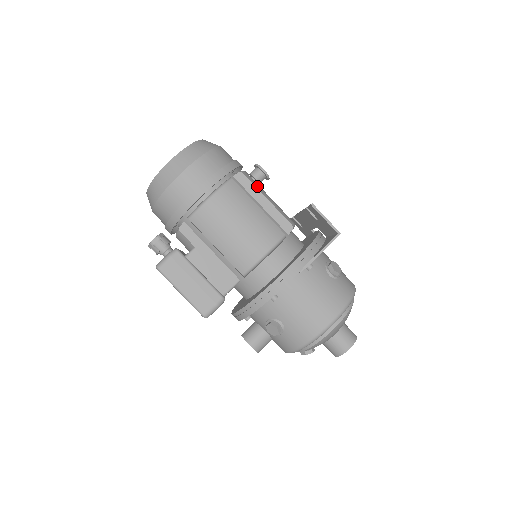
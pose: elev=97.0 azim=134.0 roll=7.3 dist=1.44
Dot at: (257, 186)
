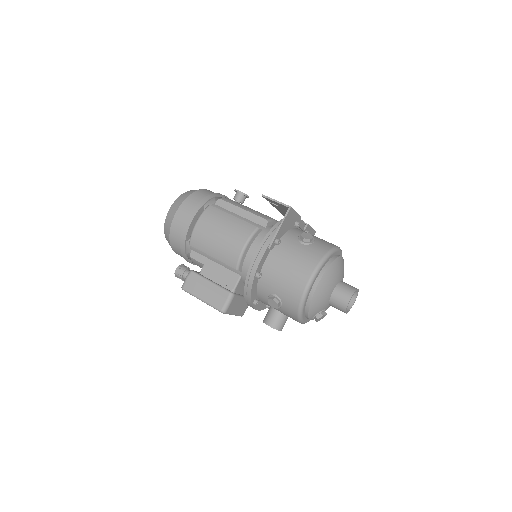
Dot at: (234, 204)
